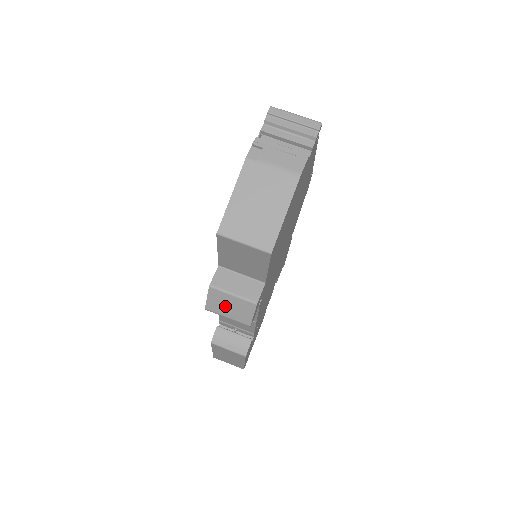
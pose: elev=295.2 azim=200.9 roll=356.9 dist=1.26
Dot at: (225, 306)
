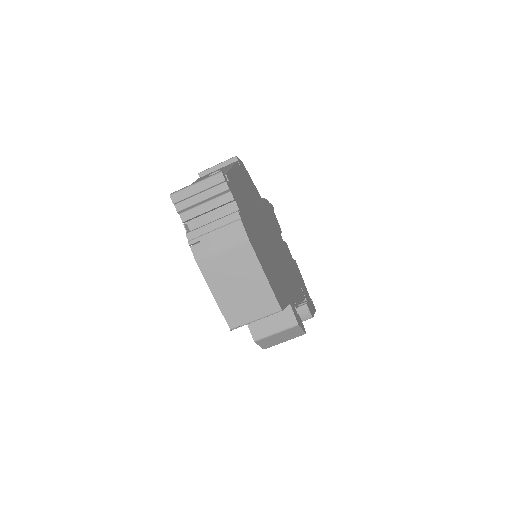
Dot at: (277, 340)
